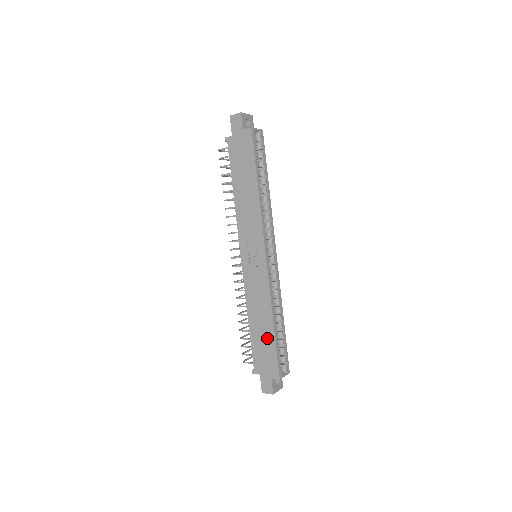
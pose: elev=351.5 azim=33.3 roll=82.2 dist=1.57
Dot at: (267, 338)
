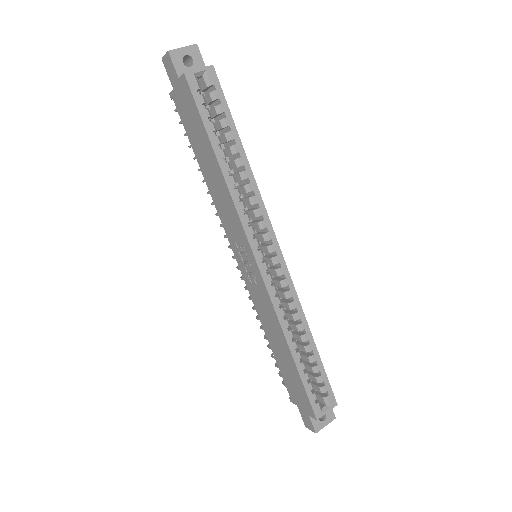
Dot at: (290, 367)
